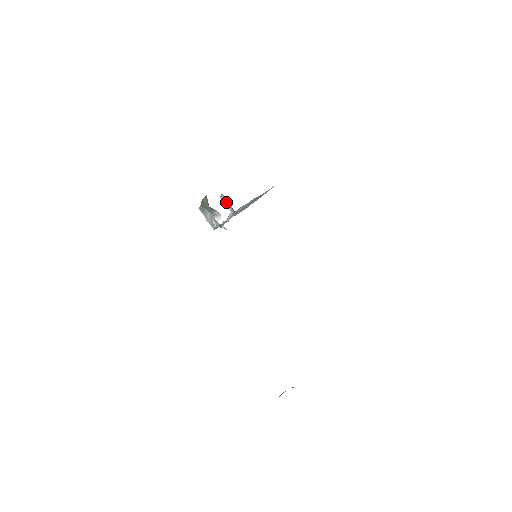
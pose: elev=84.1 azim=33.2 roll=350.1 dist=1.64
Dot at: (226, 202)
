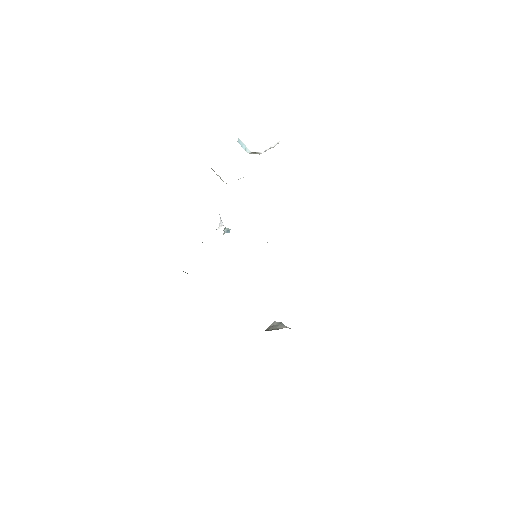
Dot at: occluded
